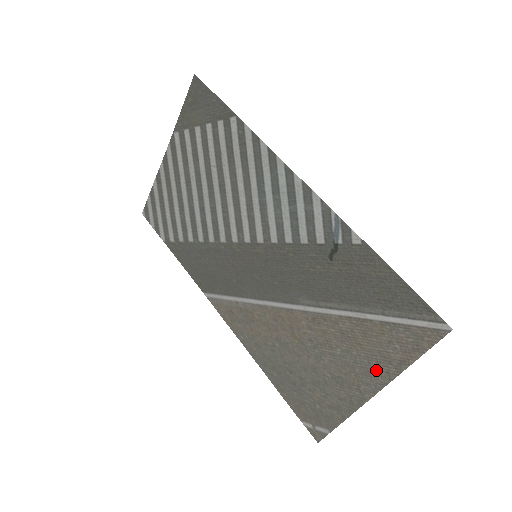
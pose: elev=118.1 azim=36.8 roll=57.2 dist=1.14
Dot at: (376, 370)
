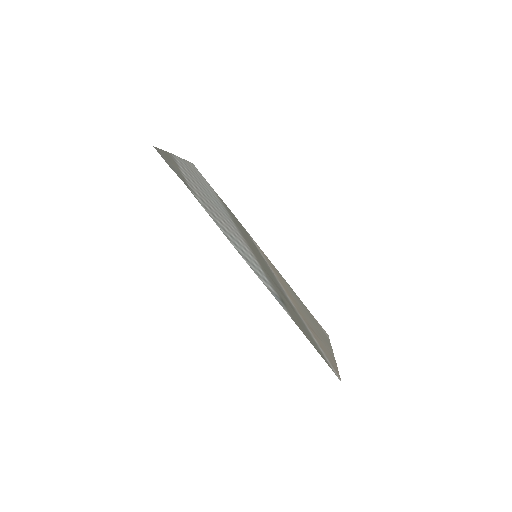
Dot at: (328, 351)
